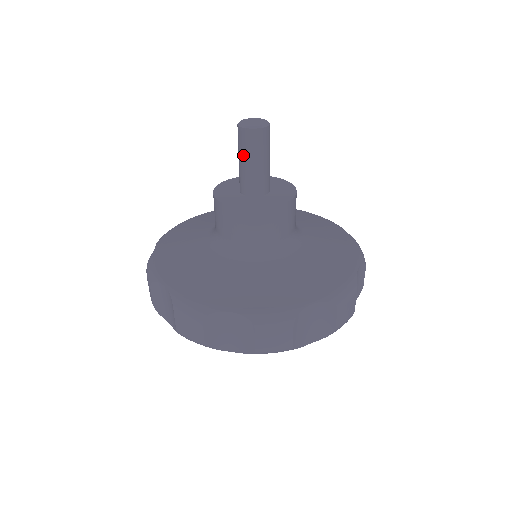
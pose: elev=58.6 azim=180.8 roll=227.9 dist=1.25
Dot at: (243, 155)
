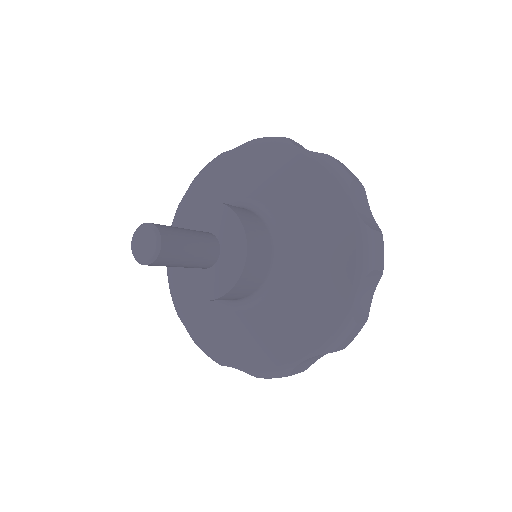
Dot at: occluded
